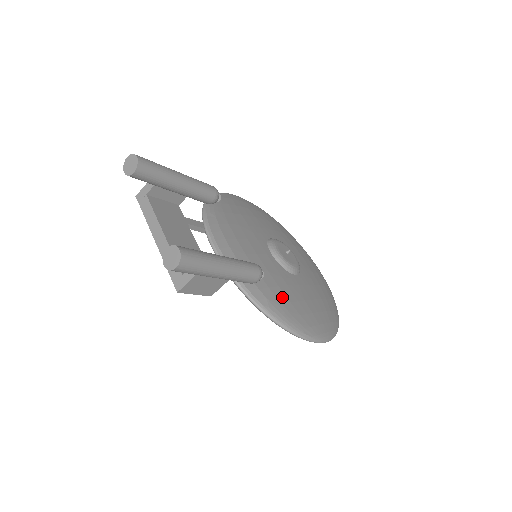
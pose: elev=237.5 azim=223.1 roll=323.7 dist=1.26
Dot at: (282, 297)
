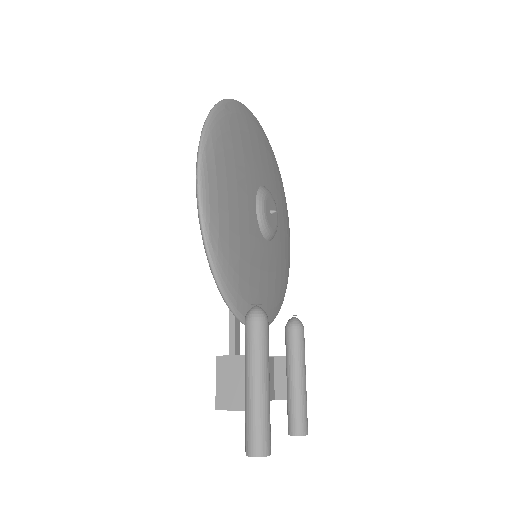
Dot at: (284, 274)
